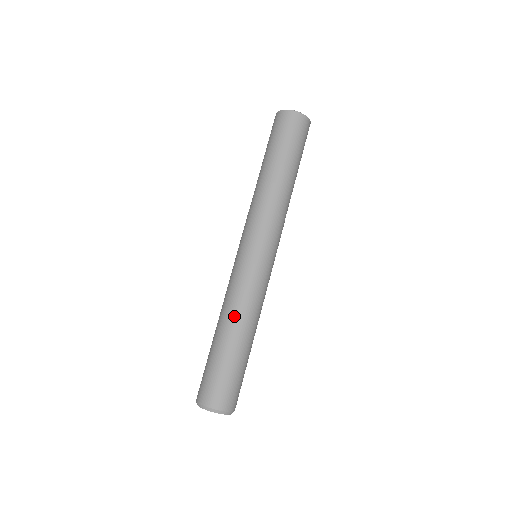
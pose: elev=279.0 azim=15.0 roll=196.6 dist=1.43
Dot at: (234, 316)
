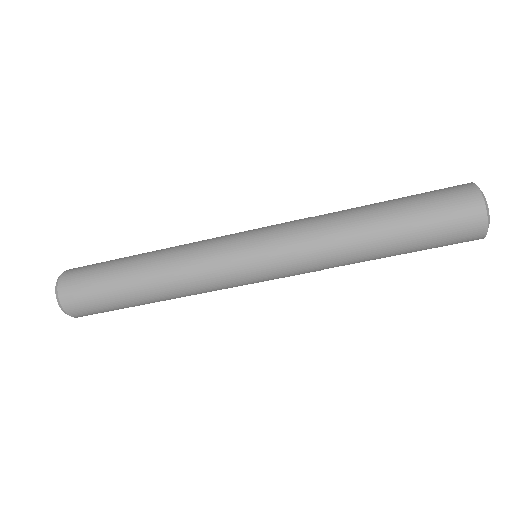
Dot at: (164, 274)
